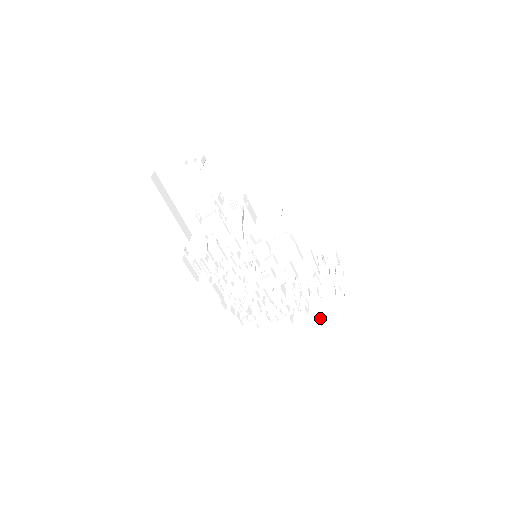
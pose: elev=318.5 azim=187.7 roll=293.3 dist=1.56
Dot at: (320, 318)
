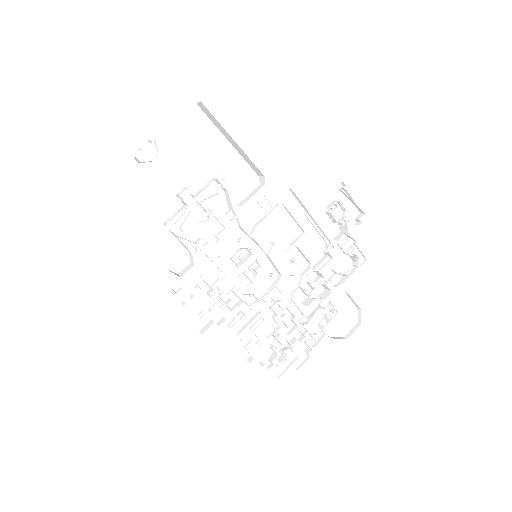
Dot at: (354, 315)
